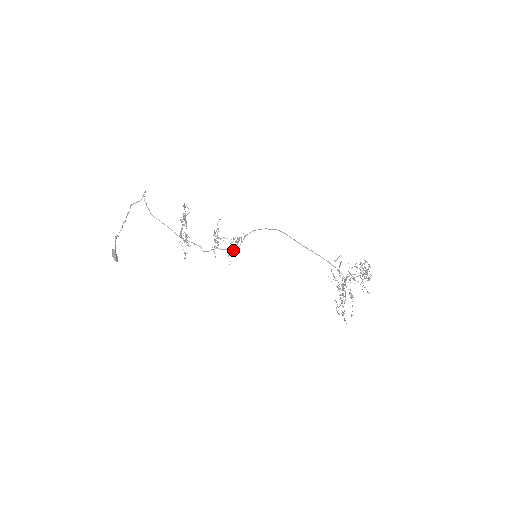
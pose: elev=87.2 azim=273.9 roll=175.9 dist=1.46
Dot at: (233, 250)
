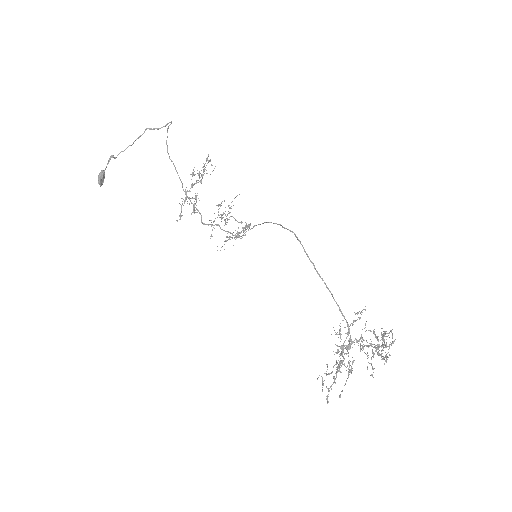
Dot at: (235, 236)
